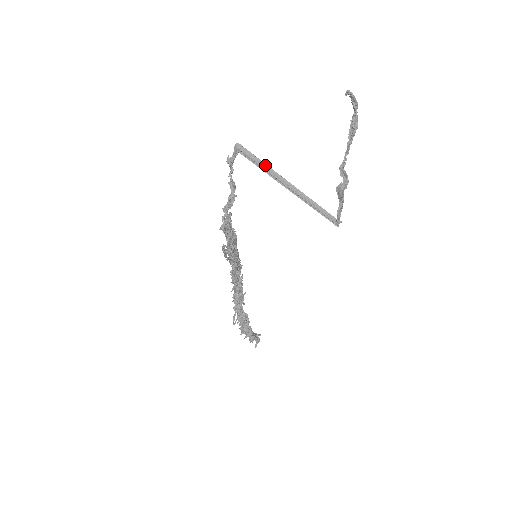
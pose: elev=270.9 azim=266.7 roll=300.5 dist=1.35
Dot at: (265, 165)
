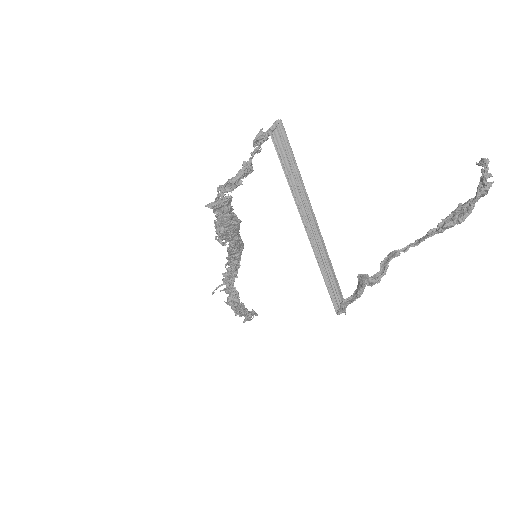
Dot at: (296, 174)
